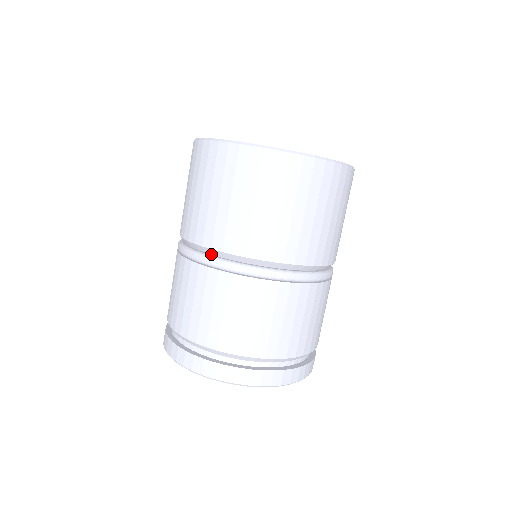
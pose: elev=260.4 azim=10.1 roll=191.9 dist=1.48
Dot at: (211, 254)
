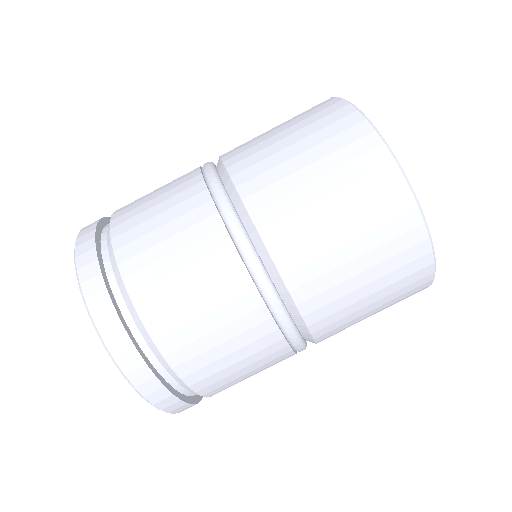
Dot at: (284, 301)
